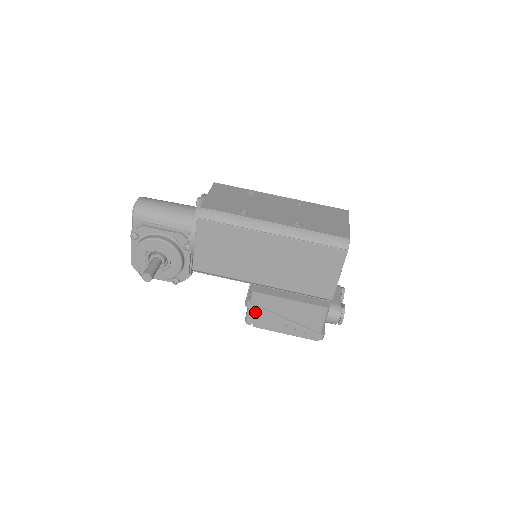
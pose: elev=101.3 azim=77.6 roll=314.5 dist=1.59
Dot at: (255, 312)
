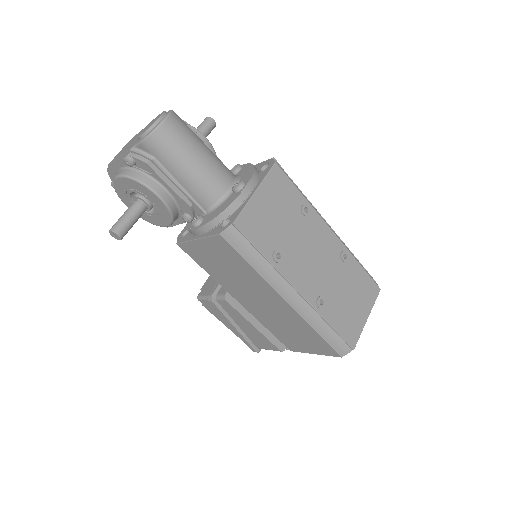
Dot at: occluded
